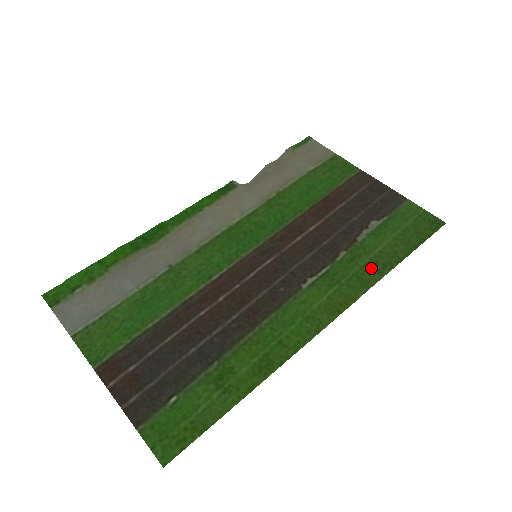
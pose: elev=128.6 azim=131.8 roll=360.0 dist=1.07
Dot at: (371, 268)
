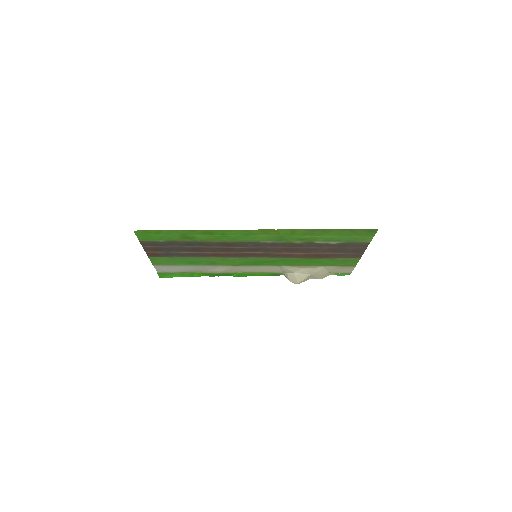
Dot at: (305, 233)
